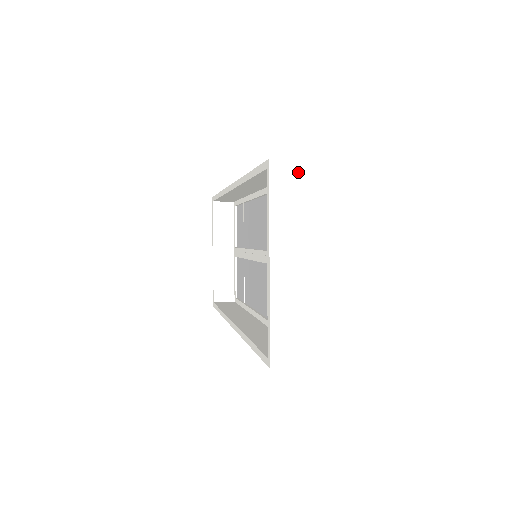
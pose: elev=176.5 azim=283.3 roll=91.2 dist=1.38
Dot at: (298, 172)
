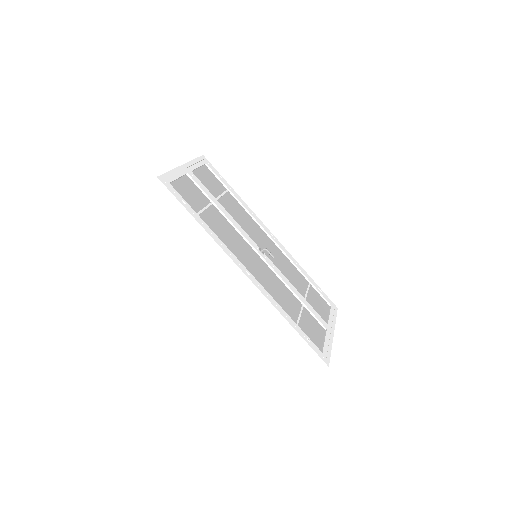
Dot at: occluded
